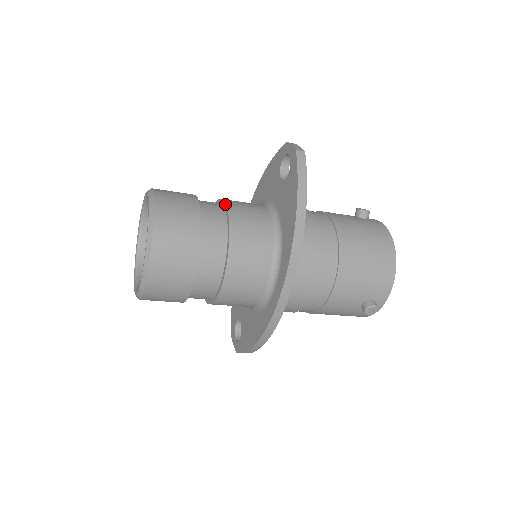
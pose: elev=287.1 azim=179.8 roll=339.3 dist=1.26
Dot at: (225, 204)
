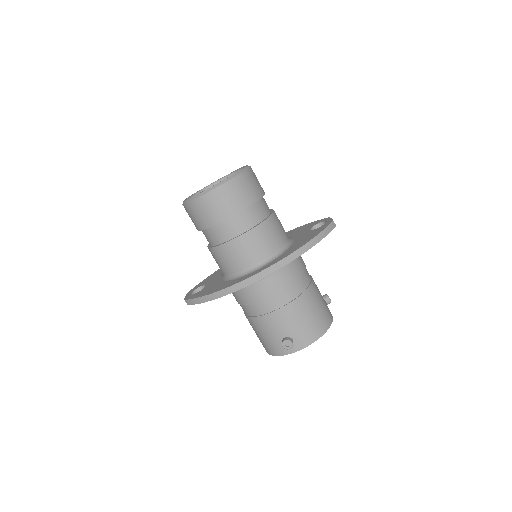
Dot at: occluded
